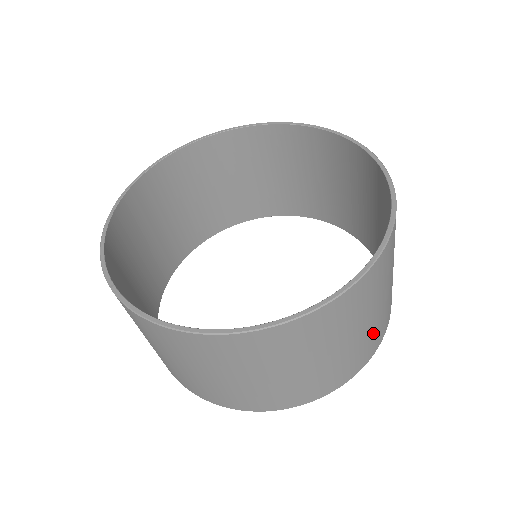
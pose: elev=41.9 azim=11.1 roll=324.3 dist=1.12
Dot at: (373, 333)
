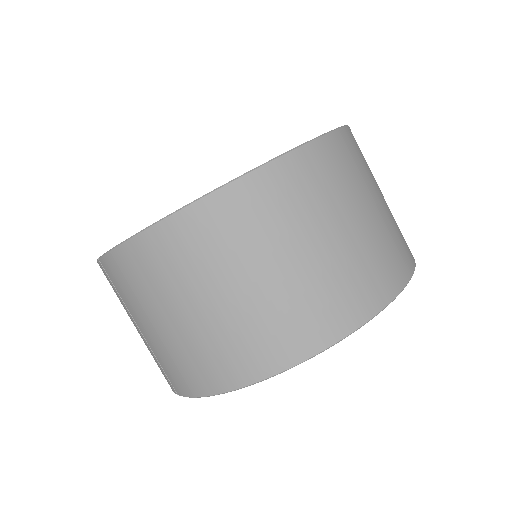
Dot at: (380, 246)
